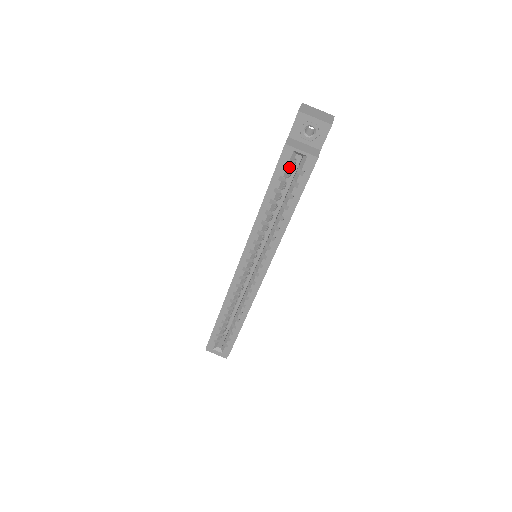
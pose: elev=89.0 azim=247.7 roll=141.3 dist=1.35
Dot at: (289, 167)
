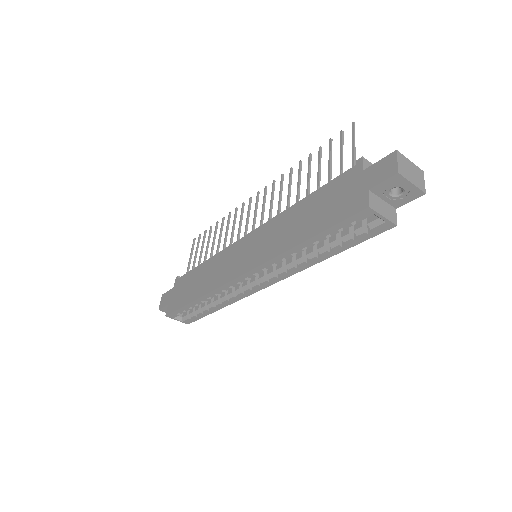
Dot at: occluded
